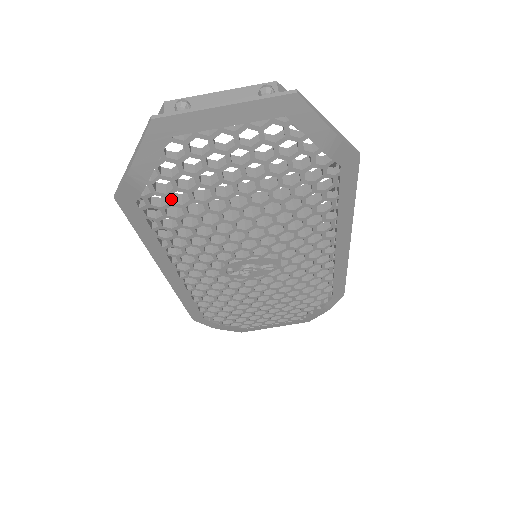
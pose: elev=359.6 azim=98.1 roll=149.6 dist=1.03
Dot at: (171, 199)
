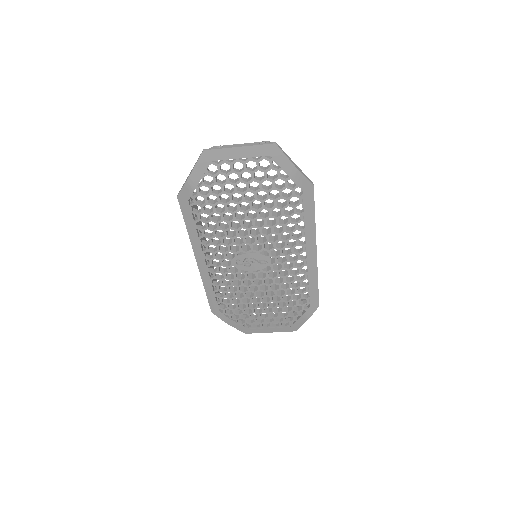
Dot at: (207, 200)
